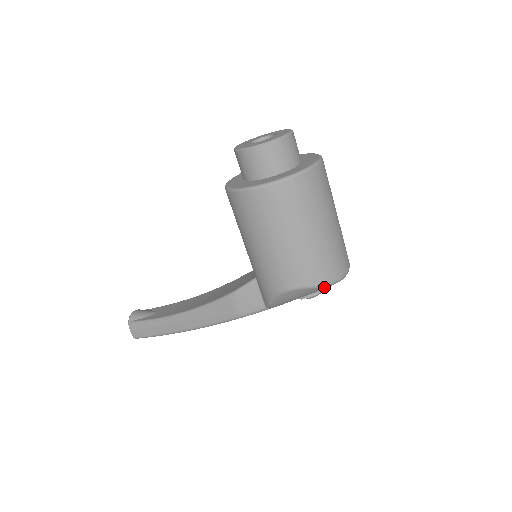
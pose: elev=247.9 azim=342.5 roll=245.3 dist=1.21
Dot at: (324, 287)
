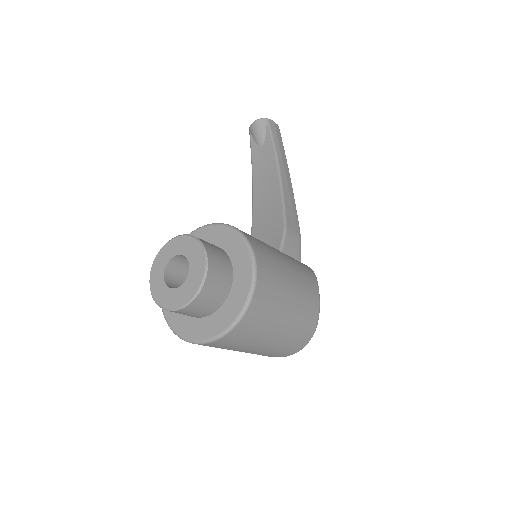
Dot at: occluded
